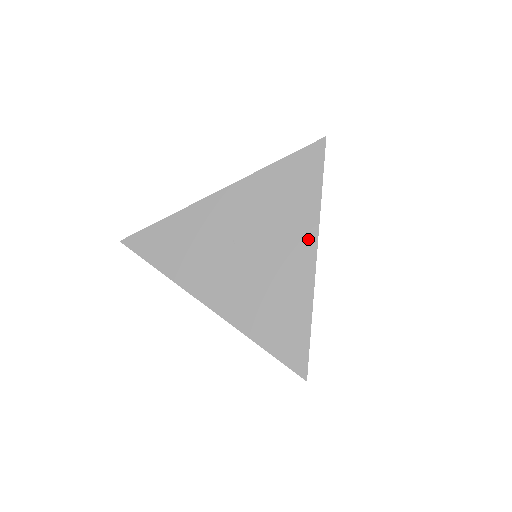
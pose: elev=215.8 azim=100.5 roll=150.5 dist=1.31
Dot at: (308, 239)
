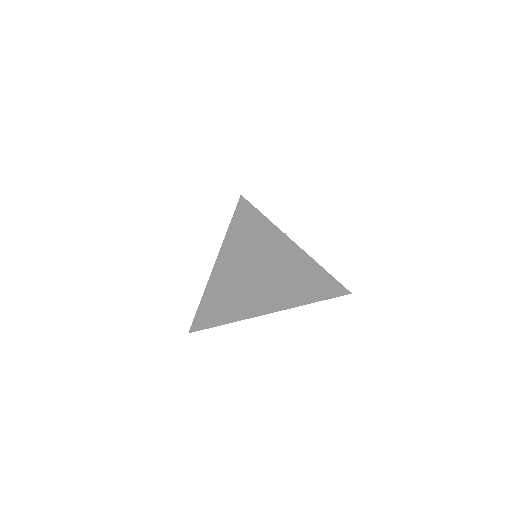
Dot at: occluded
